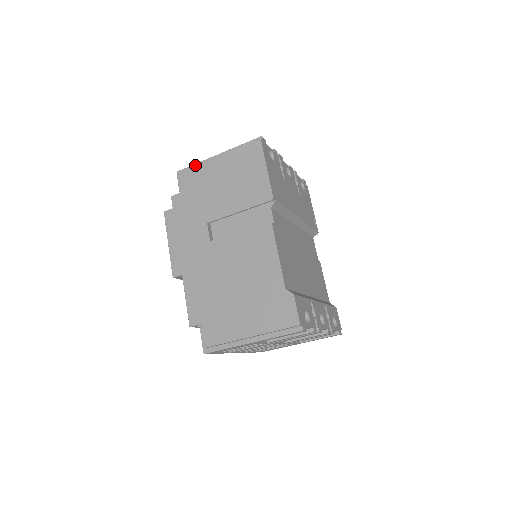
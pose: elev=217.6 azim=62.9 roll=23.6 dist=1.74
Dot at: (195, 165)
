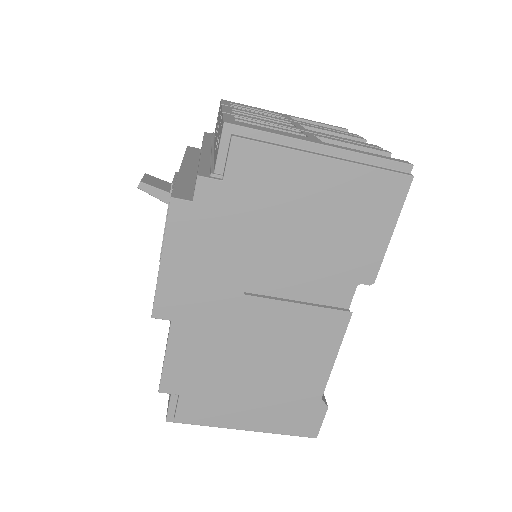
Dot at: (275, 144)
